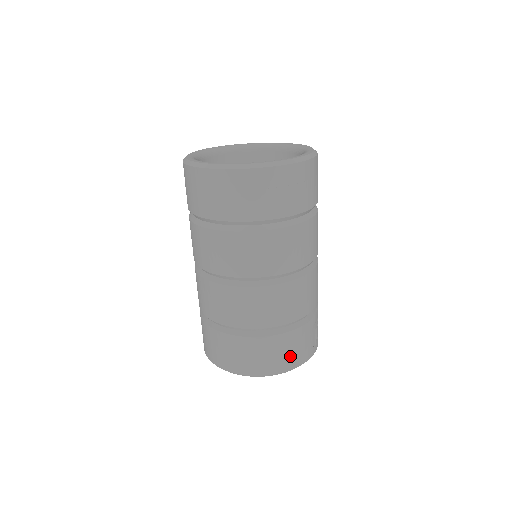
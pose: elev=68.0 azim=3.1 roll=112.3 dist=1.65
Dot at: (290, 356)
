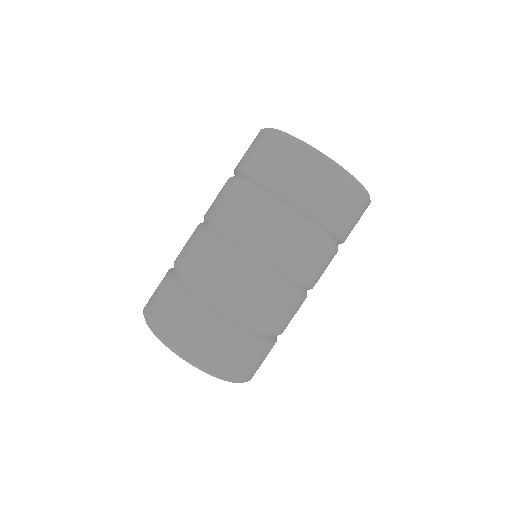
Dot at: (251, 367)
